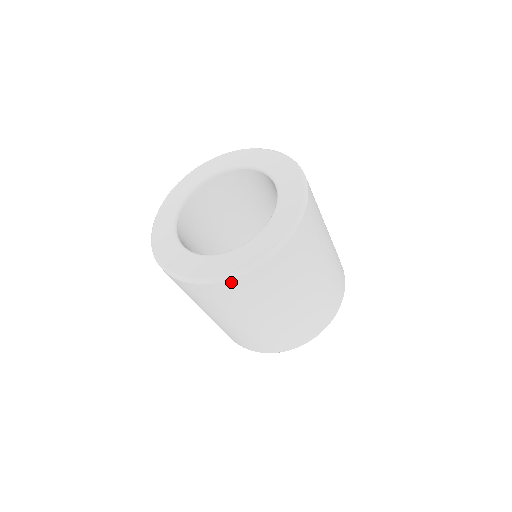
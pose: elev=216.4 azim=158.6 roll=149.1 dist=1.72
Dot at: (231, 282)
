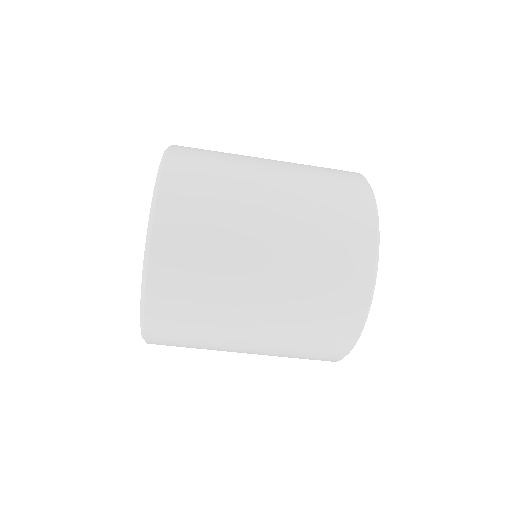
Dot at: occluded
